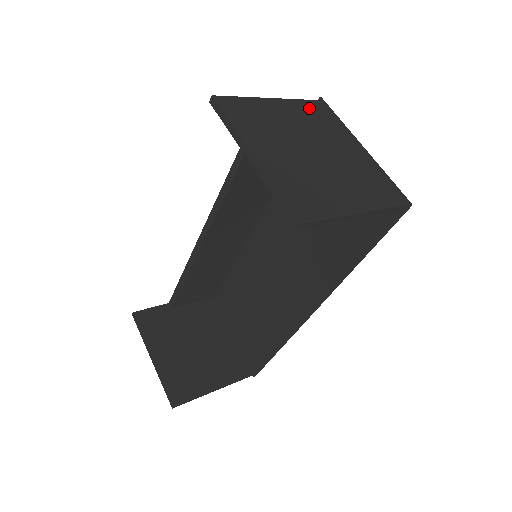
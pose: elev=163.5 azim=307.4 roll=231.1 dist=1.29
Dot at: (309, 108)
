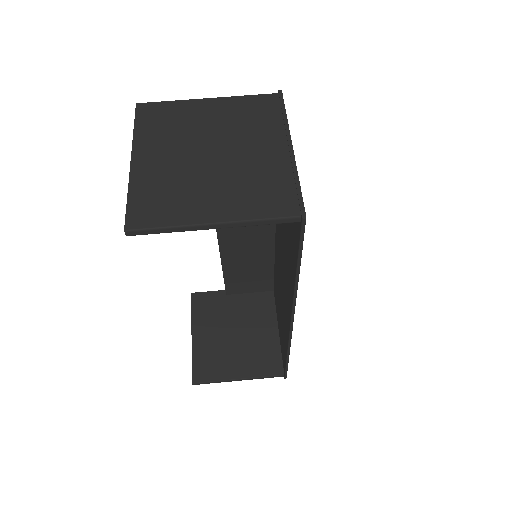
Dot at: (251, 104)
